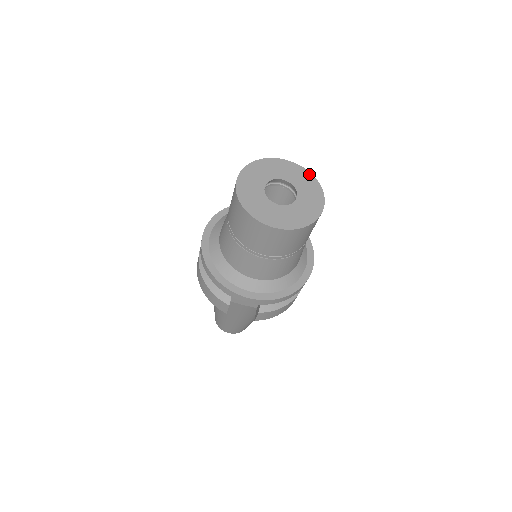
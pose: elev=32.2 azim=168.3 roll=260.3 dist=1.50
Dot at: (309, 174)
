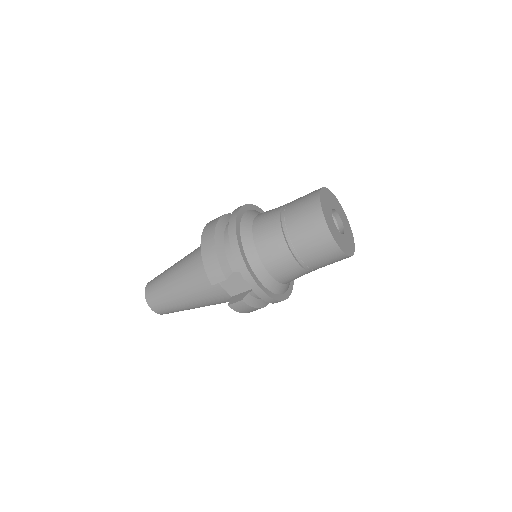
Dot at: (349, 224)
